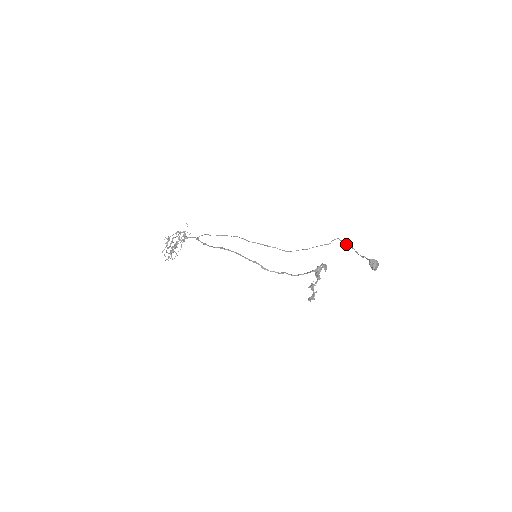
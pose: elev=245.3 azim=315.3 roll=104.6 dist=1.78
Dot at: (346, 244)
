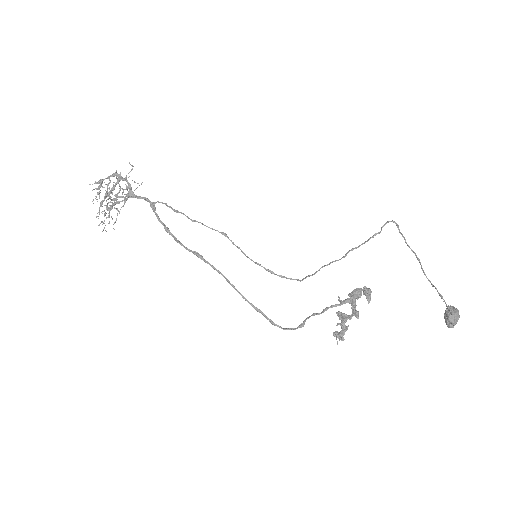
Dot at: occluded
